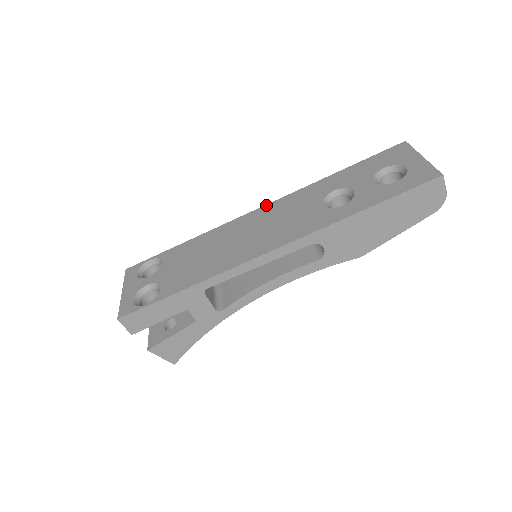
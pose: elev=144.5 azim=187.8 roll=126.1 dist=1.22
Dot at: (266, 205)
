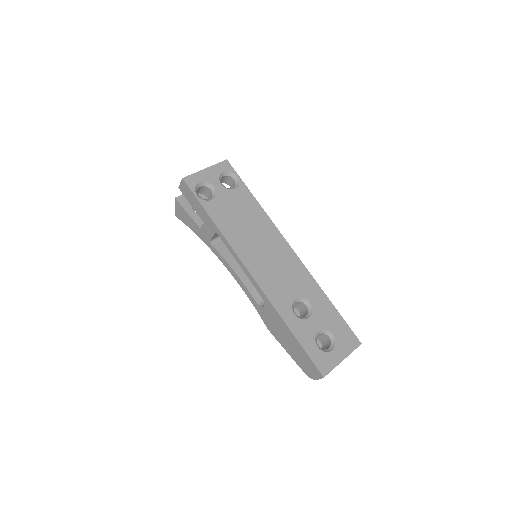
Dot at: (295, 253)
